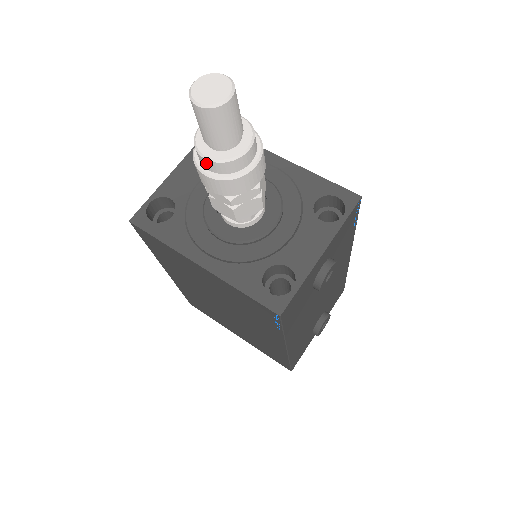
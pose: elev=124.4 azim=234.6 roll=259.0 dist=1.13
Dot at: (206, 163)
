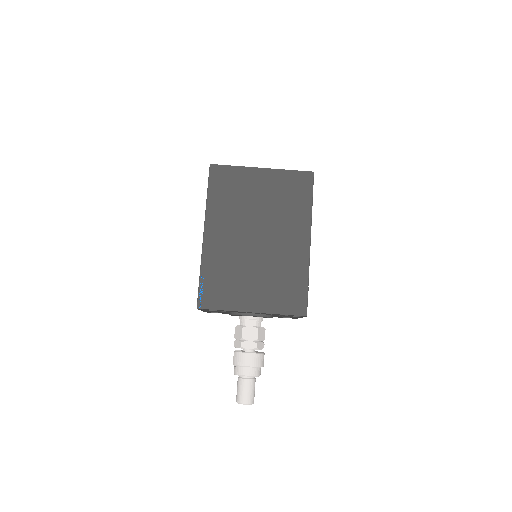
Dot at: occluded
